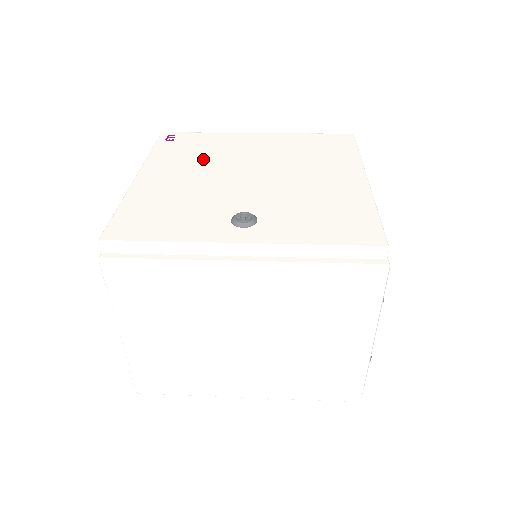
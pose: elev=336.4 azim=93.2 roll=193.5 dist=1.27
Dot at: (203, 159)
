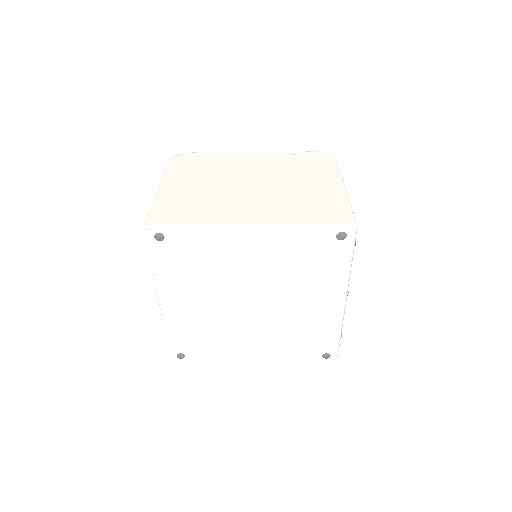
Dot at: occluded
